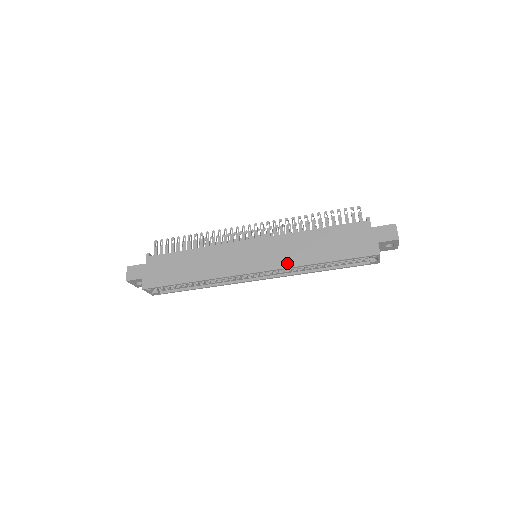
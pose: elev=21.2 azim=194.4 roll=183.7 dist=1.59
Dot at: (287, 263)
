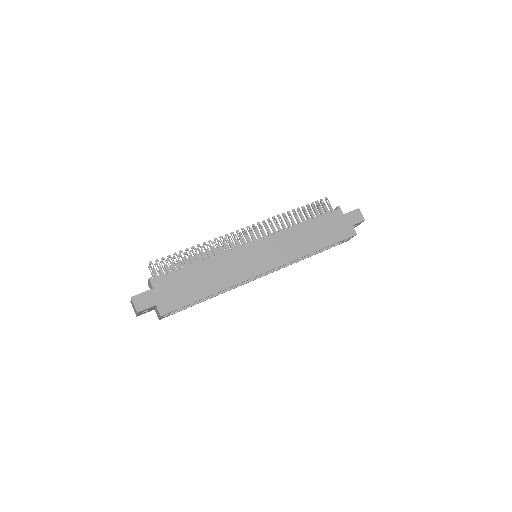
Dot at: (292, 257)
